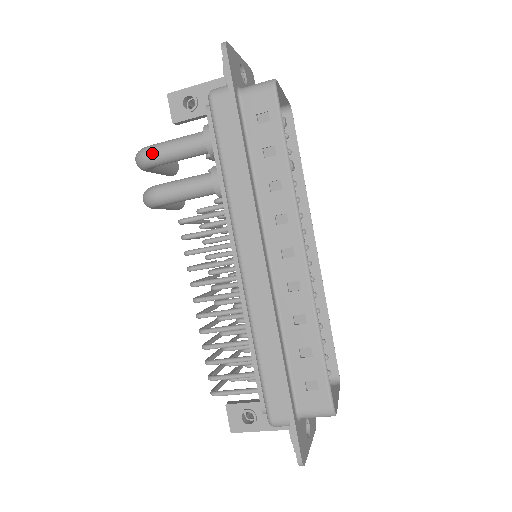
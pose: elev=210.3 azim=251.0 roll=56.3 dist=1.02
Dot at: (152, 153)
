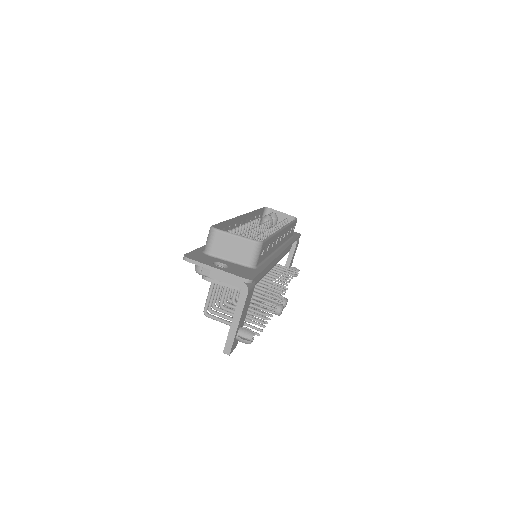
Dot at: occluded
